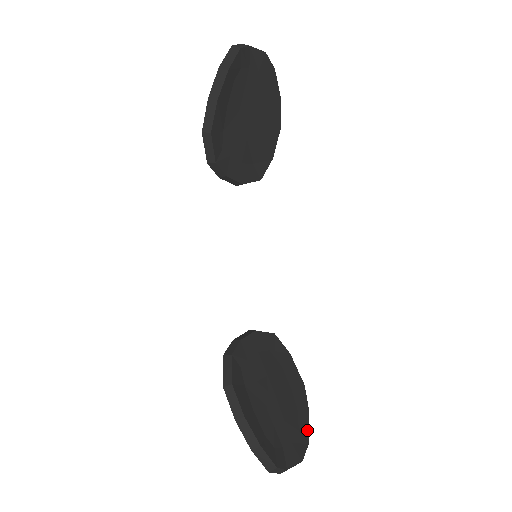
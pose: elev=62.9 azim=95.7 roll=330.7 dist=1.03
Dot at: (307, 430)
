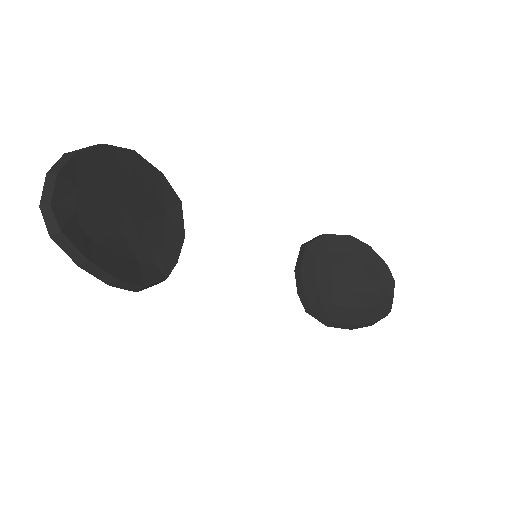
Dot at: (379, 259)
